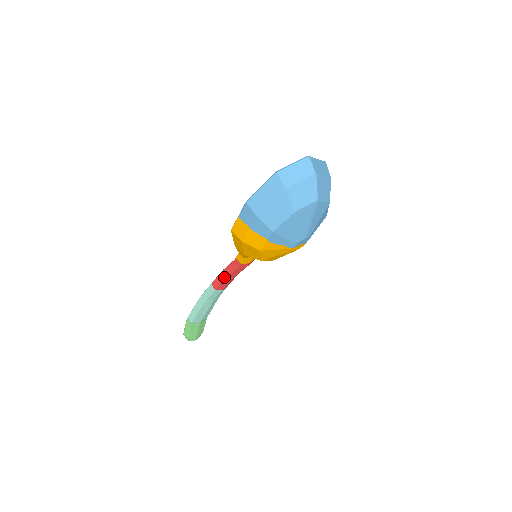
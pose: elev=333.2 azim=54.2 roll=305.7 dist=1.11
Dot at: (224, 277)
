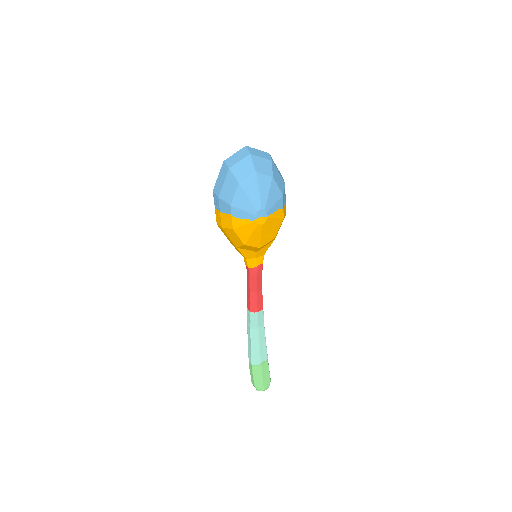
Dot at: (249, 293)
